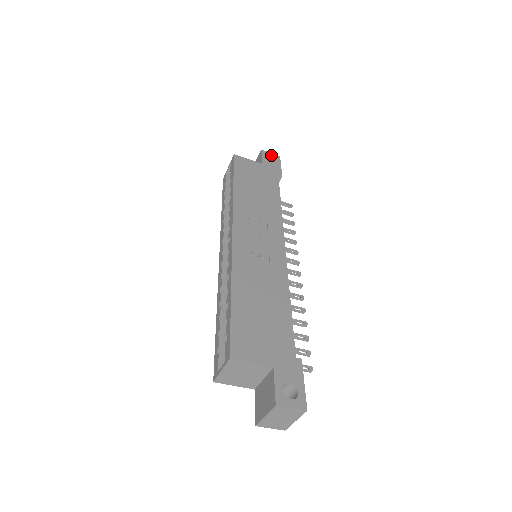
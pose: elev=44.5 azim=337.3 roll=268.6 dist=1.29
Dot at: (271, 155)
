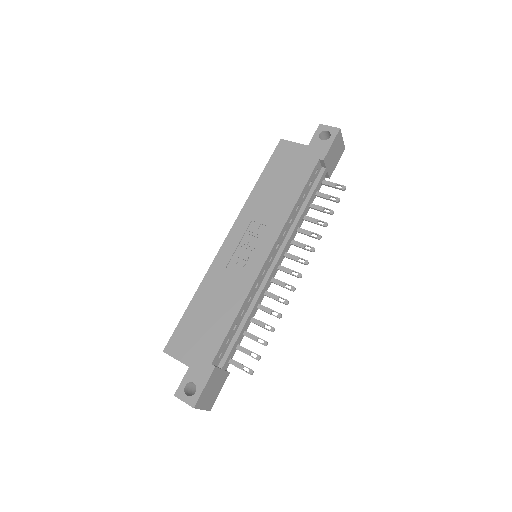
Dot at: (328, 130)
